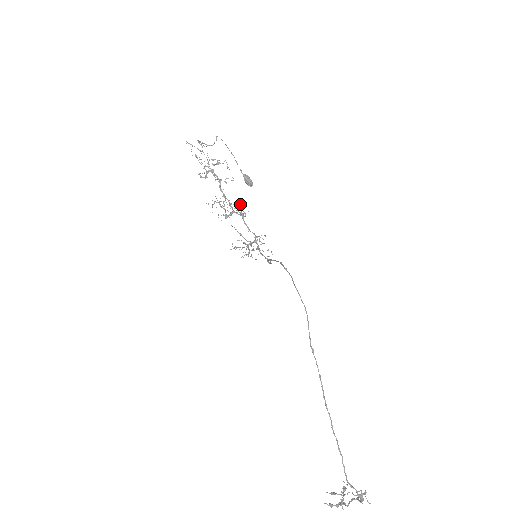
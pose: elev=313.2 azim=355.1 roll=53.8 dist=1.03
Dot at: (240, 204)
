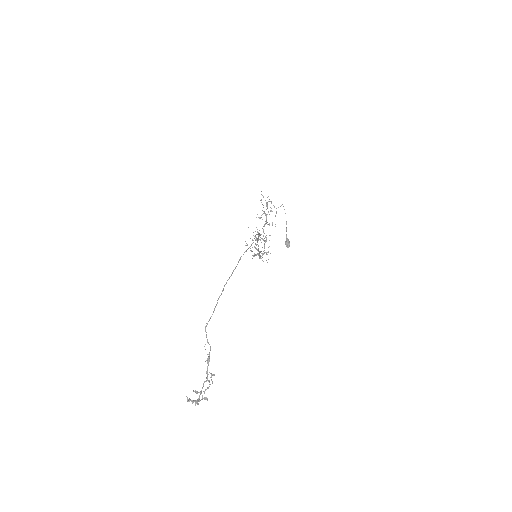
Dot at: (269, 235)
